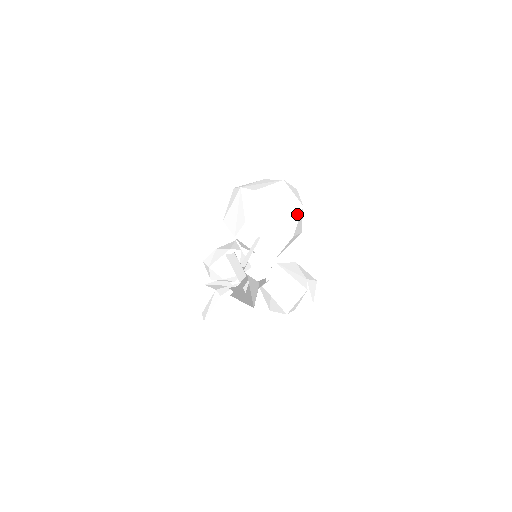
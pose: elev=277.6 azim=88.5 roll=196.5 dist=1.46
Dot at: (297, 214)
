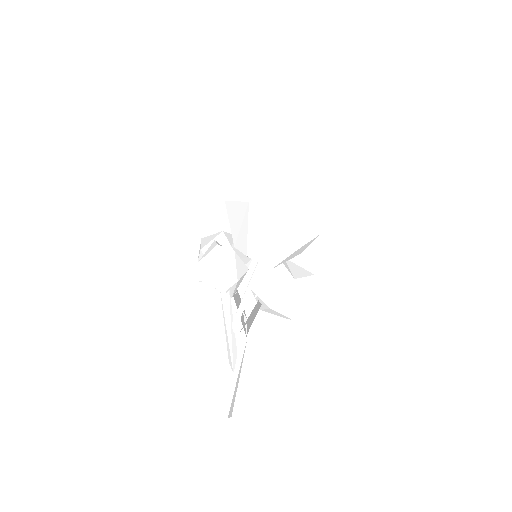
Dot at: (311, 242)
